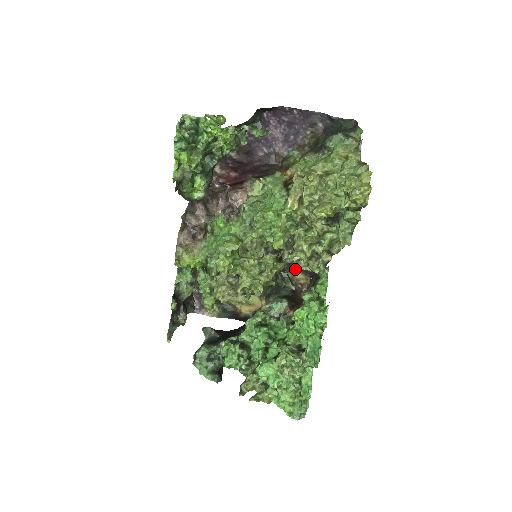
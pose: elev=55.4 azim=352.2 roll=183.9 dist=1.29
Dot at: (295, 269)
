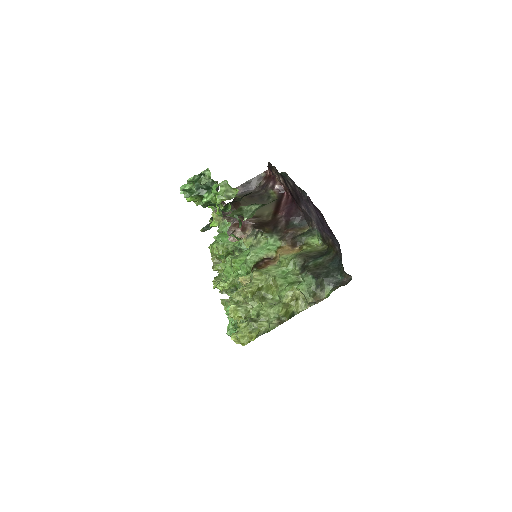
Dot at: occluded
